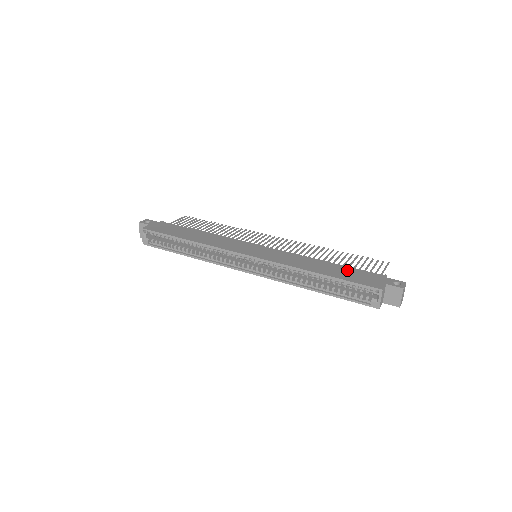
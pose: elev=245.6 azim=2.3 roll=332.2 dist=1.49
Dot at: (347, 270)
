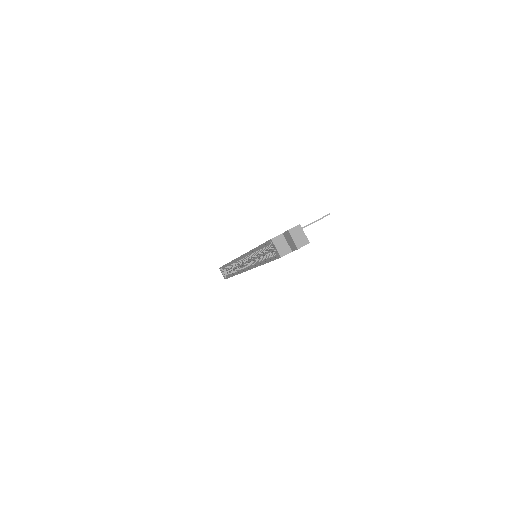
Dot at: occluded
